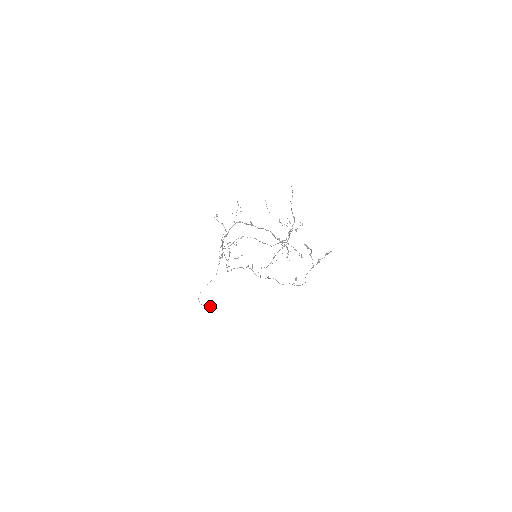
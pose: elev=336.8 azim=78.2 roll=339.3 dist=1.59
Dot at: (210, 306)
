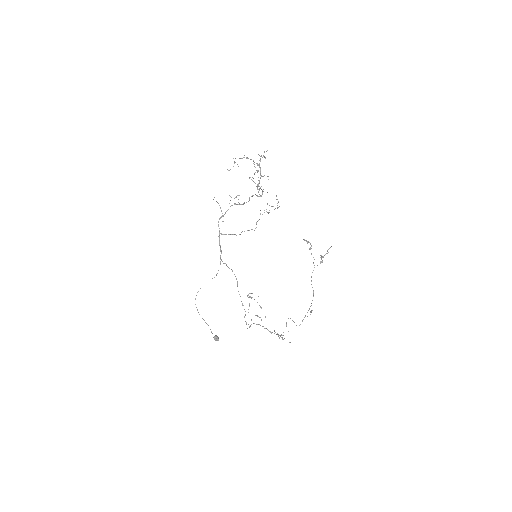
Dot at: (213, 337)
